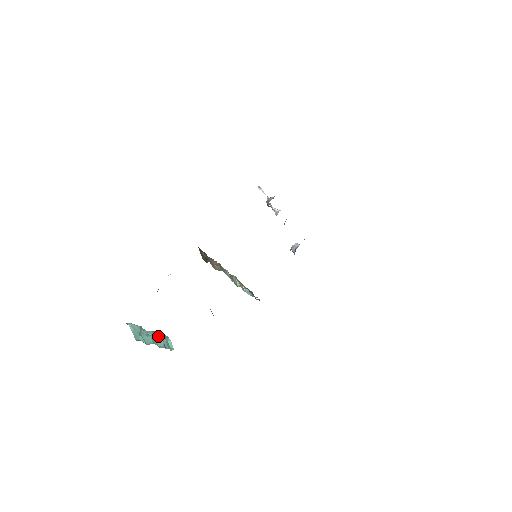
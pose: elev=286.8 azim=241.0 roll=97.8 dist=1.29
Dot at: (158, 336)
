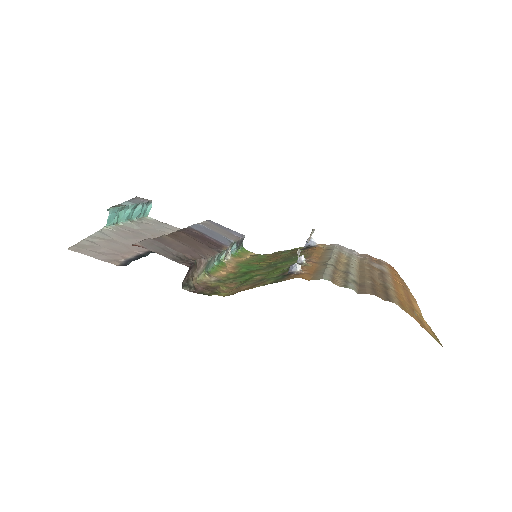
Dot at: (139, 207)
